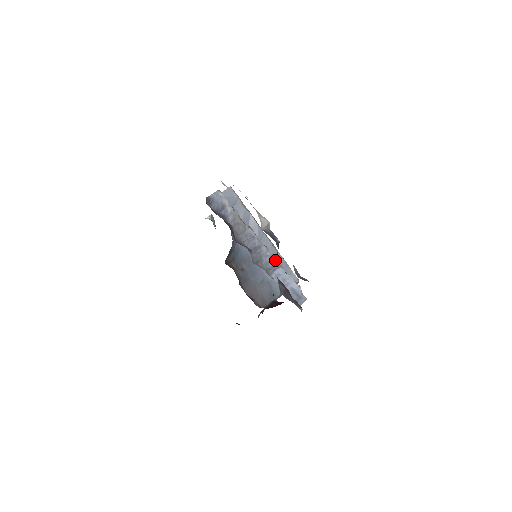
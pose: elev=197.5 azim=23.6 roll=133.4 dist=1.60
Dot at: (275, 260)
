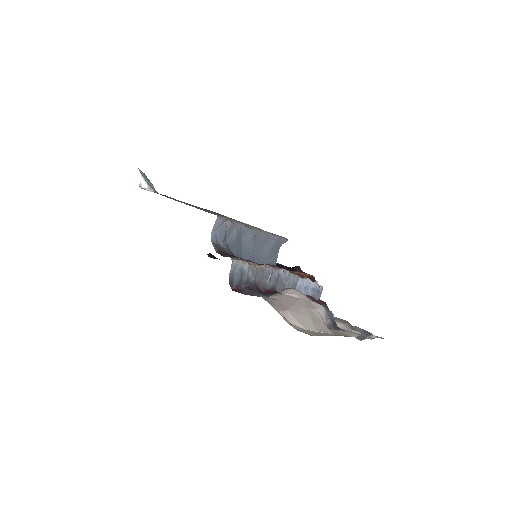
Dot at: (293, 276)
